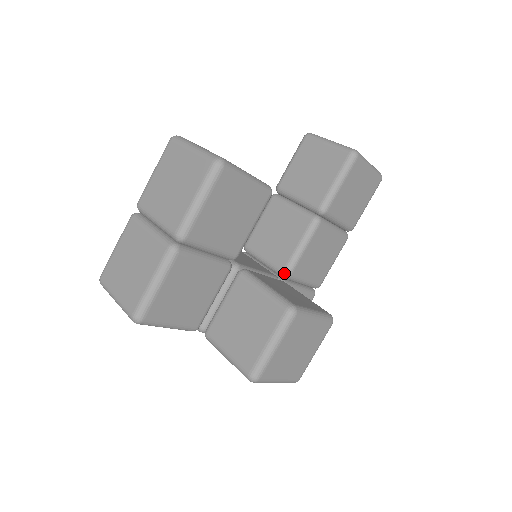
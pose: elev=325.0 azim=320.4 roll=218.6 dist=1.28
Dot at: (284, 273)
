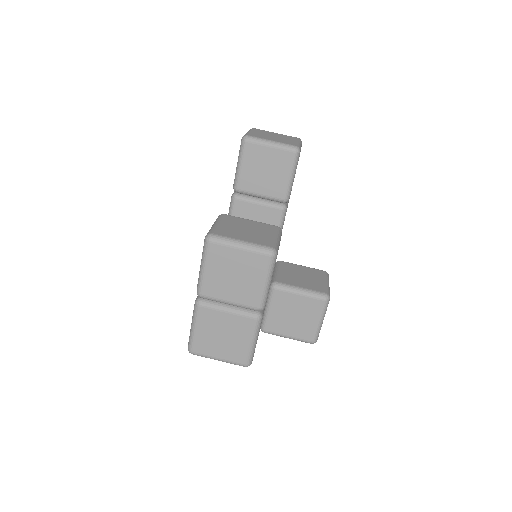
Dot at: occluded
